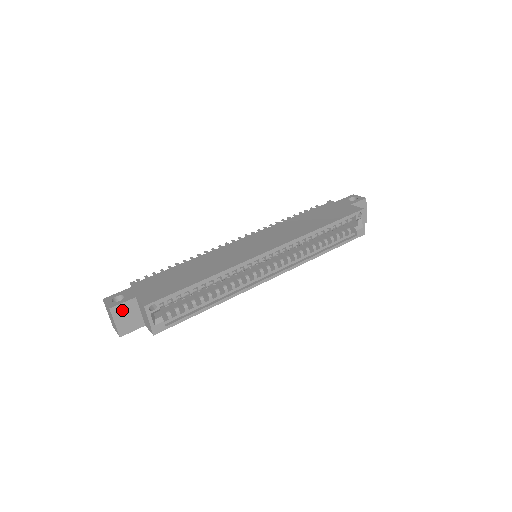
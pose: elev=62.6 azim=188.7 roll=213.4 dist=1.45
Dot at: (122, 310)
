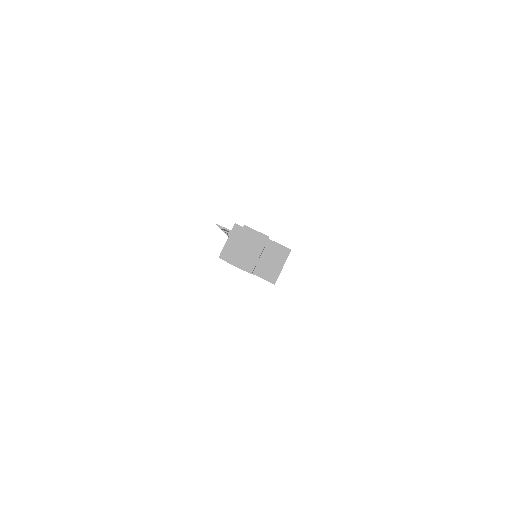
Dot at: occluded
